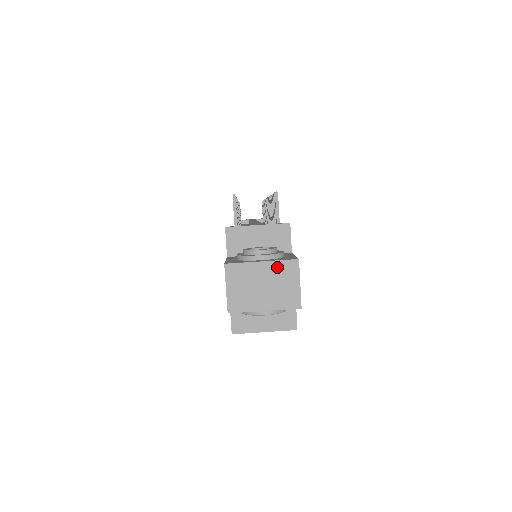
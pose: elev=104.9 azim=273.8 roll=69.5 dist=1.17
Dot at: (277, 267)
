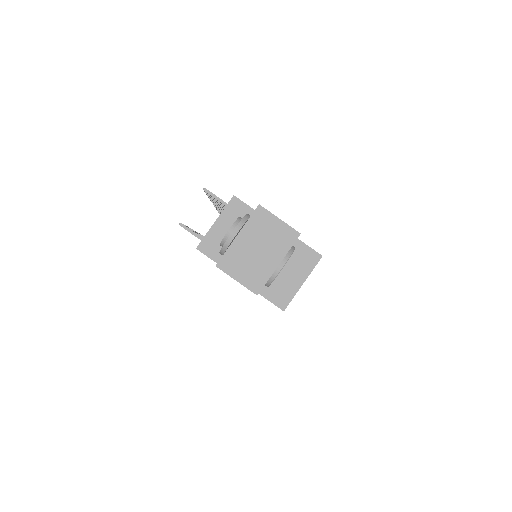
Dot at: (252, 227)
